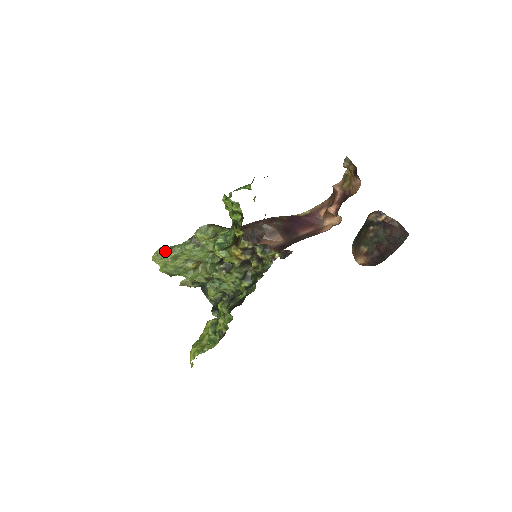
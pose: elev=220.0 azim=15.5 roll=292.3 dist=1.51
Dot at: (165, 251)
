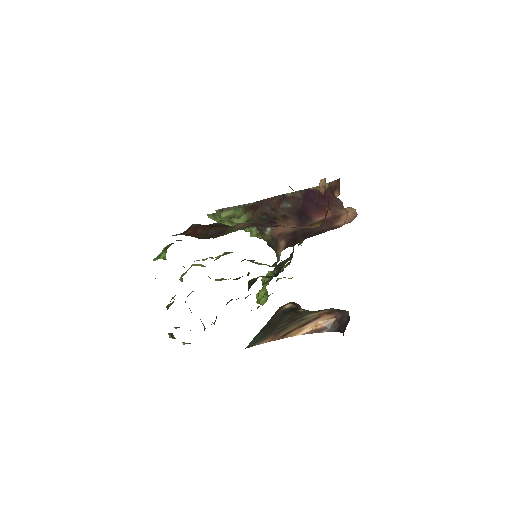
Dot at: (211, 217)
